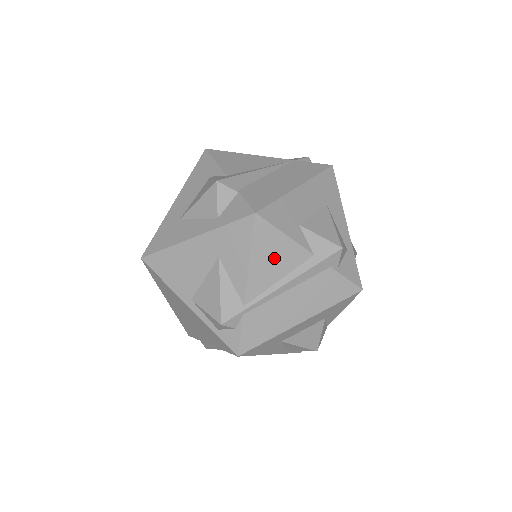
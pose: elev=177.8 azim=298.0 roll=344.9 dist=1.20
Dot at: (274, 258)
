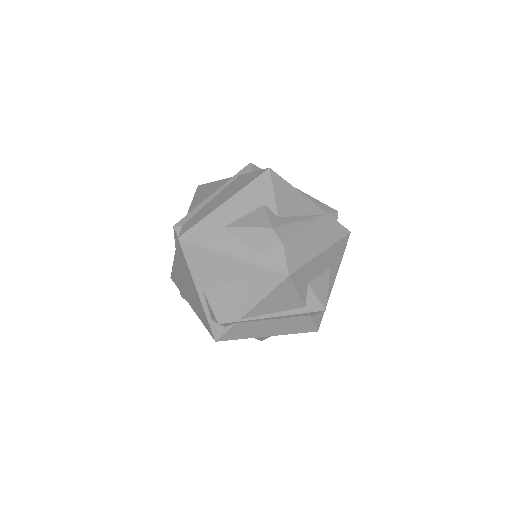
Dot at: (280, 301)
